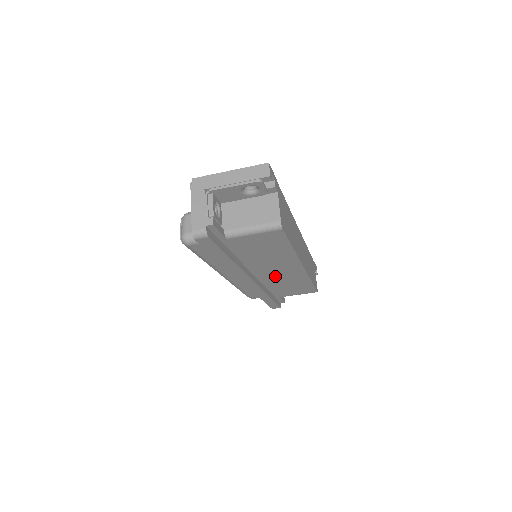
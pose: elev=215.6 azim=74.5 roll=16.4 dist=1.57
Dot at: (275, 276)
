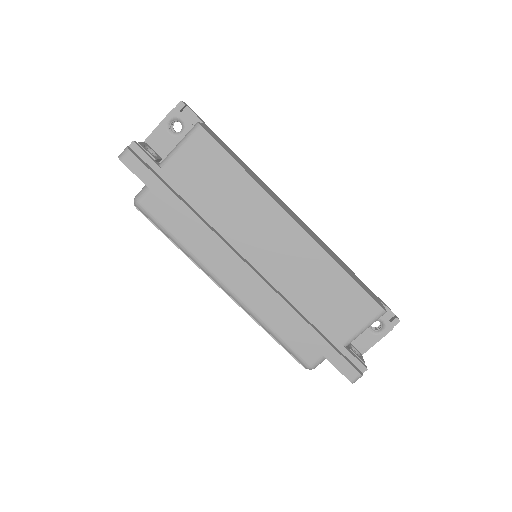
Dot at: (280, 262)
